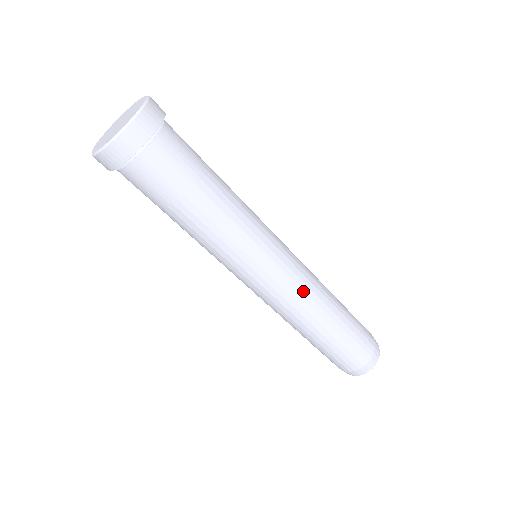
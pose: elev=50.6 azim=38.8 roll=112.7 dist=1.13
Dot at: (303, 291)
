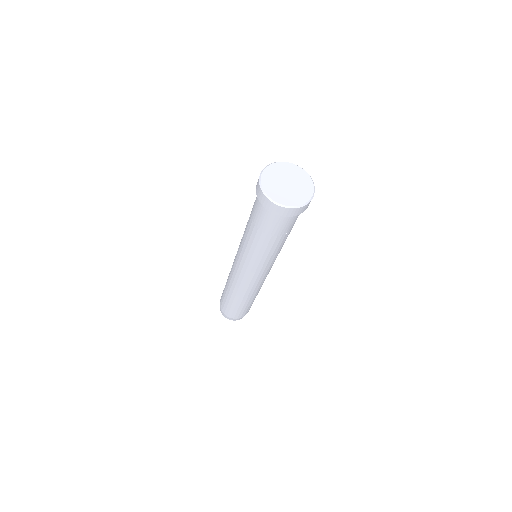
Dot at: (252, 288)
